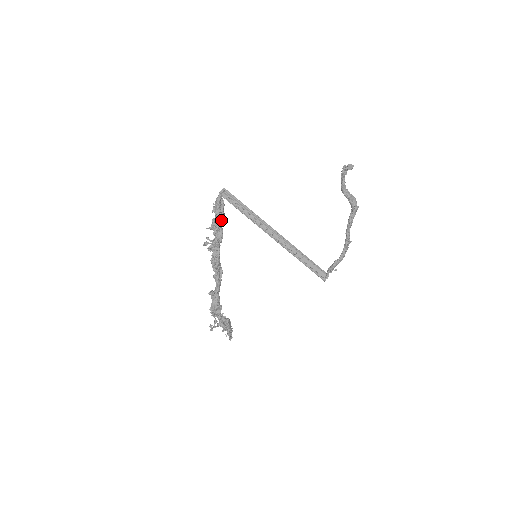
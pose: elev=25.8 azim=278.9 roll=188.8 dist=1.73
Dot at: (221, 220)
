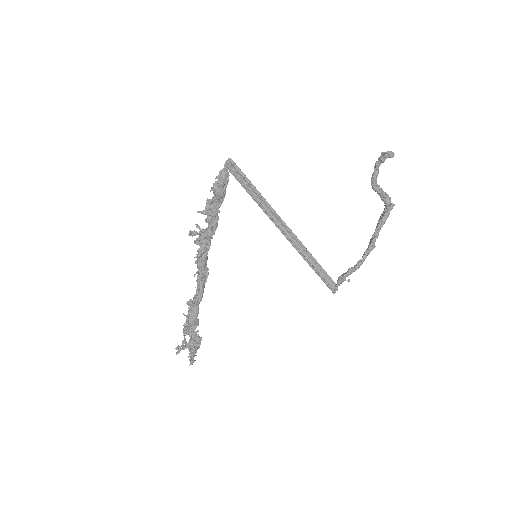
Dot at: (221, 202)
